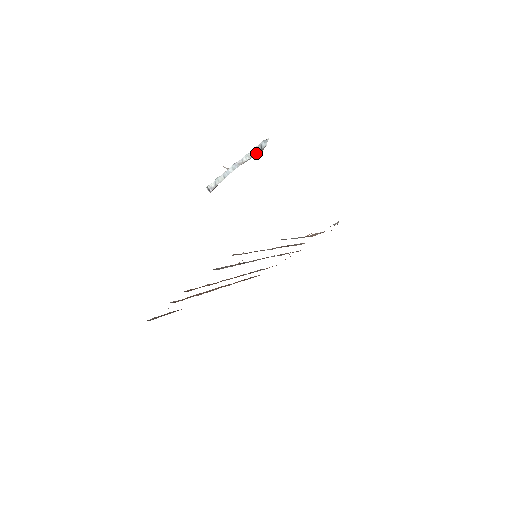
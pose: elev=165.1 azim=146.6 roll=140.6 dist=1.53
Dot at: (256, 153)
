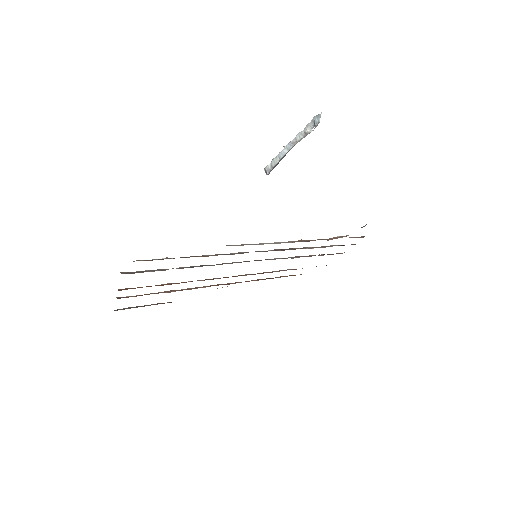
Dot at: (310, 130)
